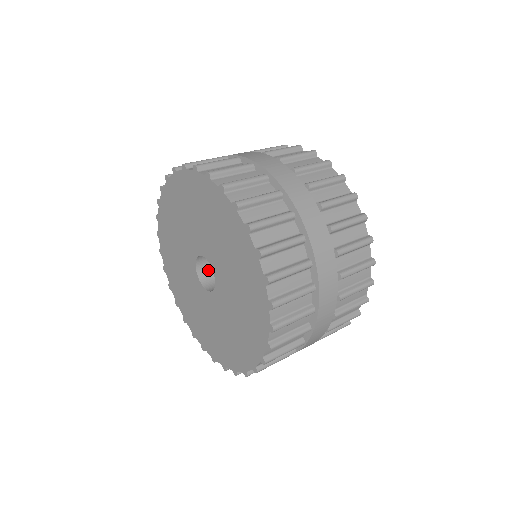
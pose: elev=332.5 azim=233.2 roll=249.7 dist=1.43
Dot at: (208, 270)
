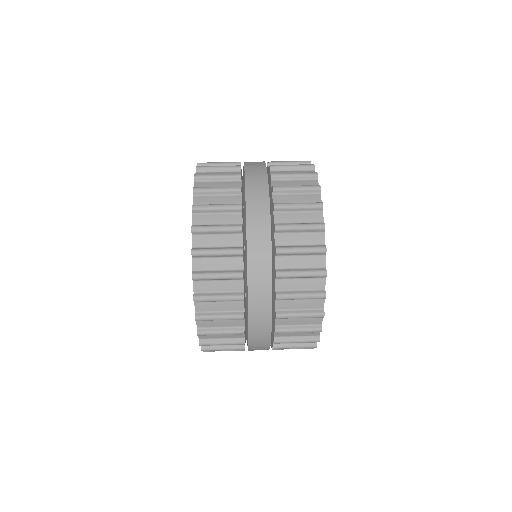
Dot at: occluded
